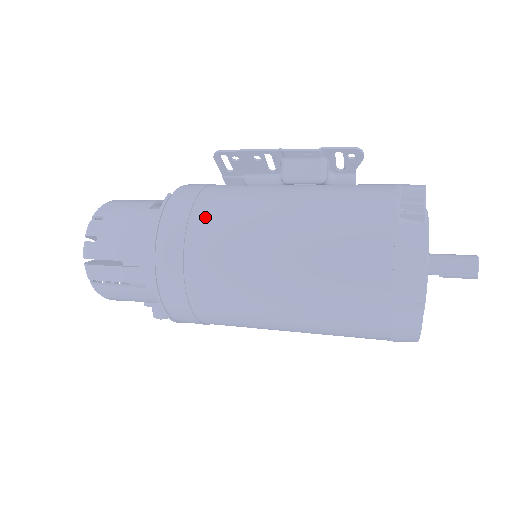
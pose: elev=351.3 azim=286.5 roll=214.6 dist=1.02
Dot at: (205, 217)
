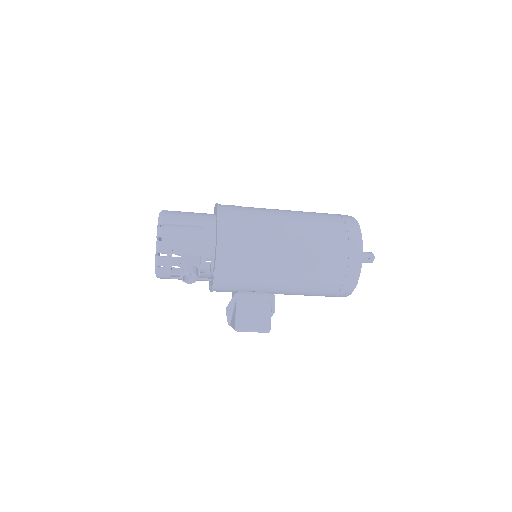
Dot at: occluded
